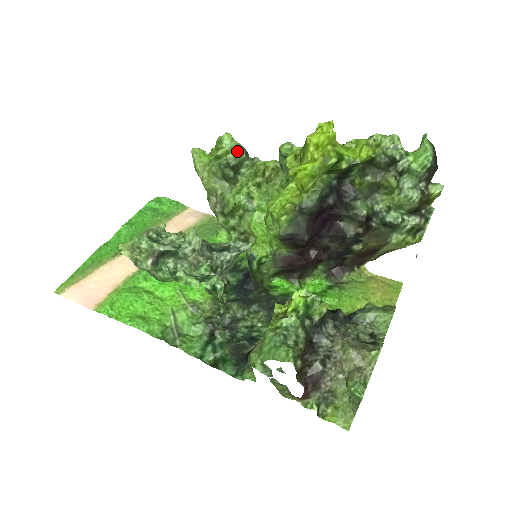
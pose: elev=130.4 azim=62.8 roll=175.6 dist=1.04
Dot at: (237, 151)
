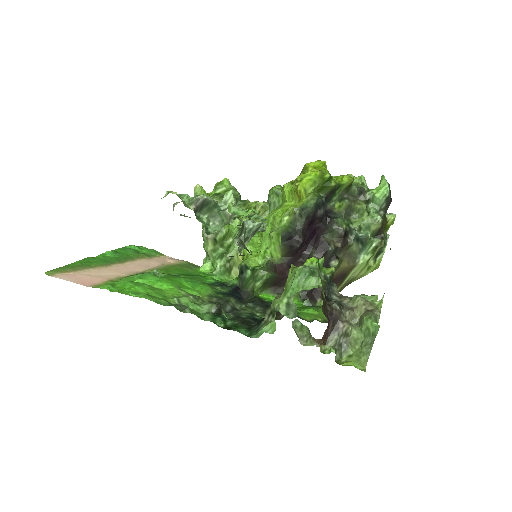
Dot at: (234, 191)
